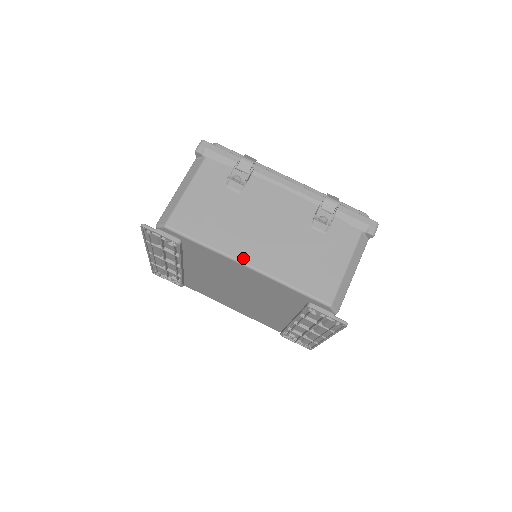
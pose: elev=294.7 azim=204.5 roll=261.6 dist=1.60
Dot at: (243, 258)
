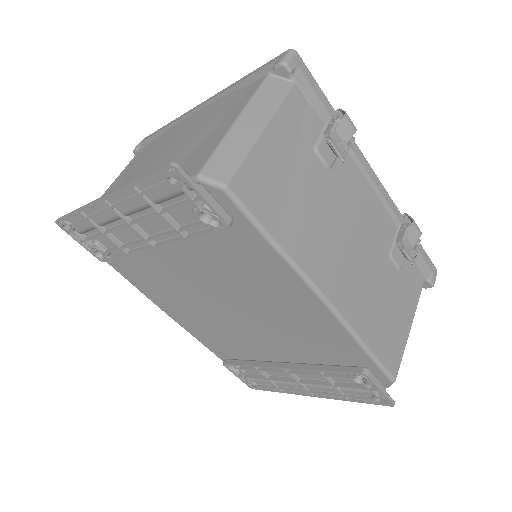
Dot at: (323, 286)
